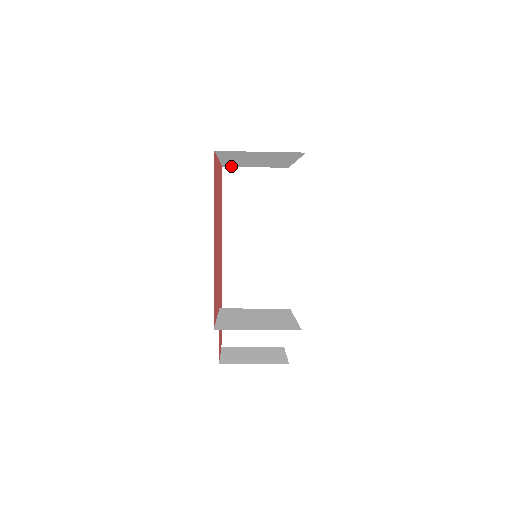
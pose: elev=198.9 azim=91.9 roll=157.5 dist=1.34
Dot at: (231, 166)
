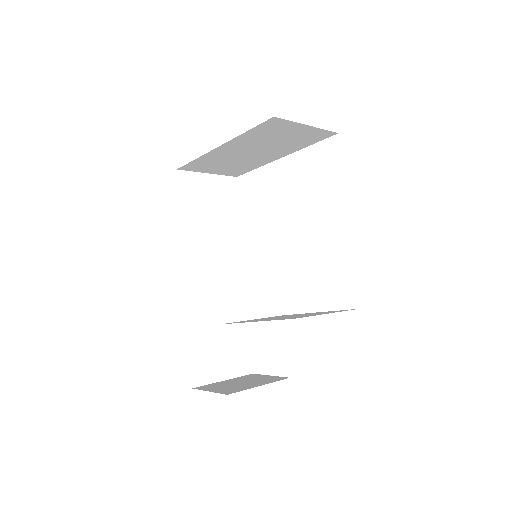
Dot at: (187, 169)
